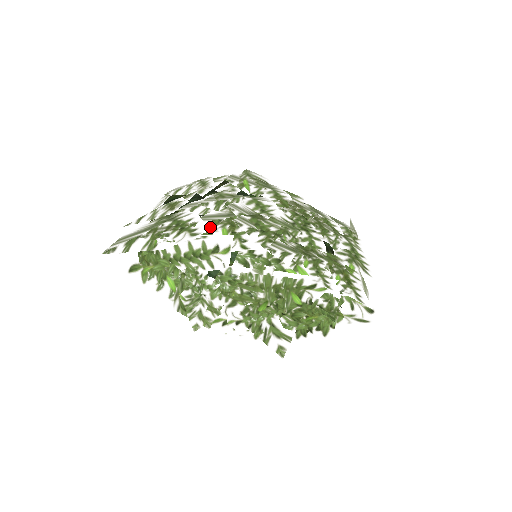
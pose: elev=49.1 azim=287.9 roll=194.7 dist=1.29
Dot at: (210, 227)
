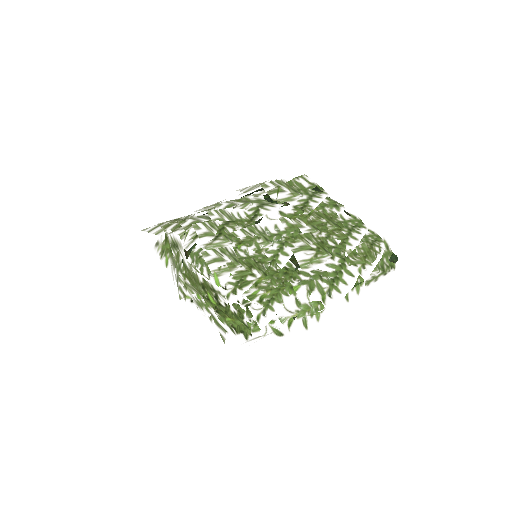
Dot at: (186, 226)
